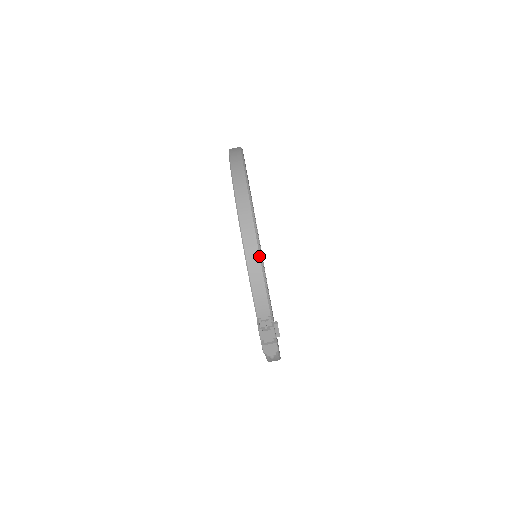
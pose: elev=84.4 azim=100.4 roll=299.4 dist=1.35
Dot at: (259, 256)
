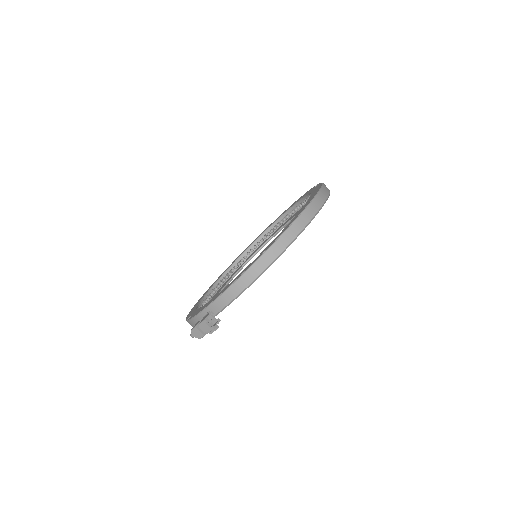
Dot at: (257, 277)
